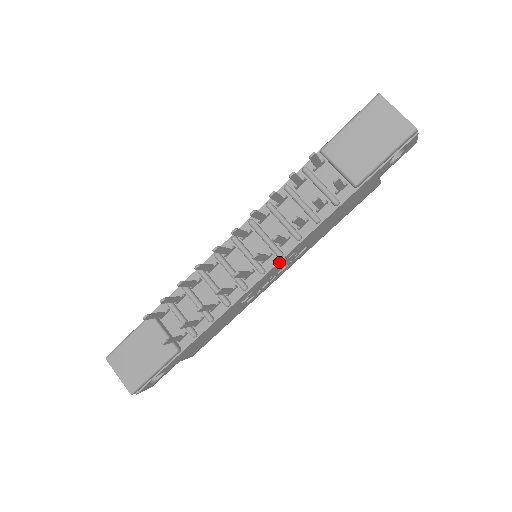
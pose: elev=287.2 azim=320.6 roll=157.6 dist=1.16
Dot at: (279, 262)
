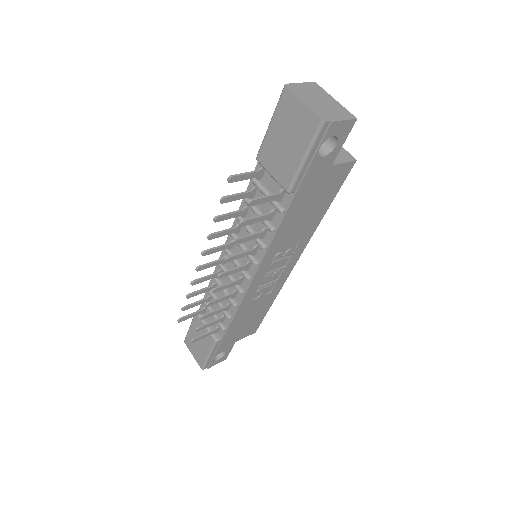
Dot at: (259, 268)
